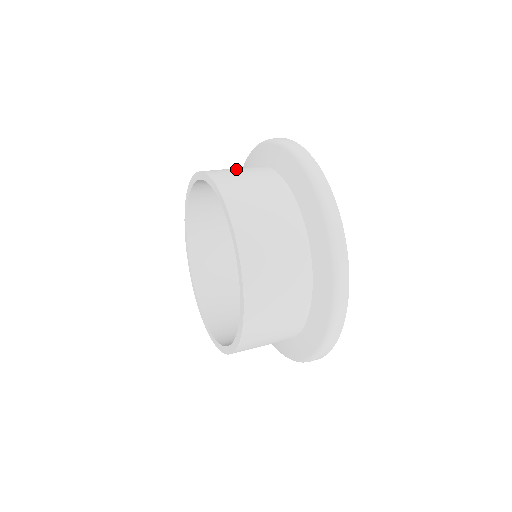
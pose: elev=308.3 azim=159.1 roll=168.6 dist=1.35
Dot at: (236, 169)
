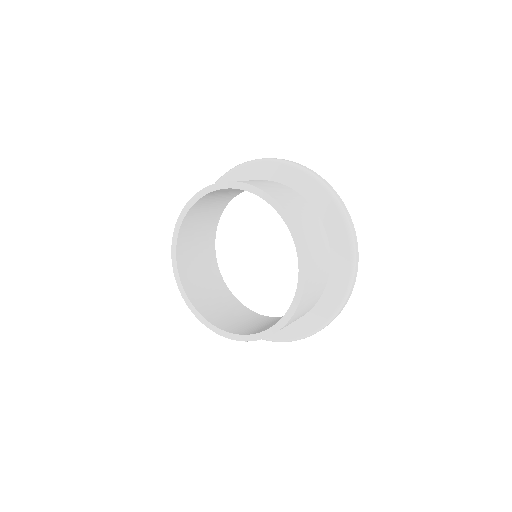
Dot at: (294, 202)
